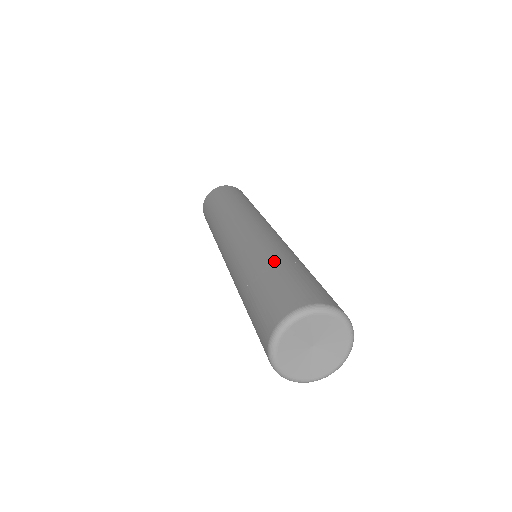
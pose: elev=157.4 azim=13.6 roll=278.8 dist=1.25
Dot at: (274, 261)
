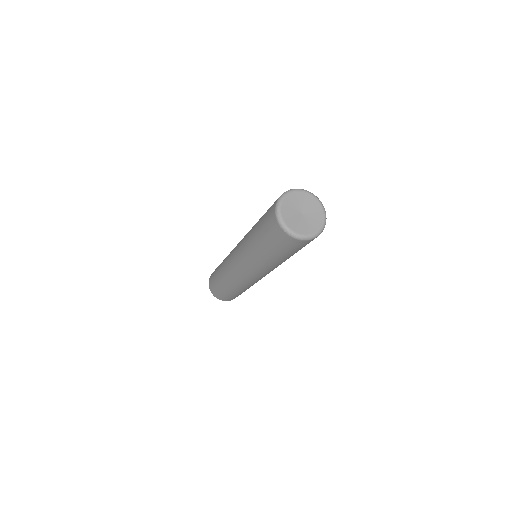
Dot at: occluded
